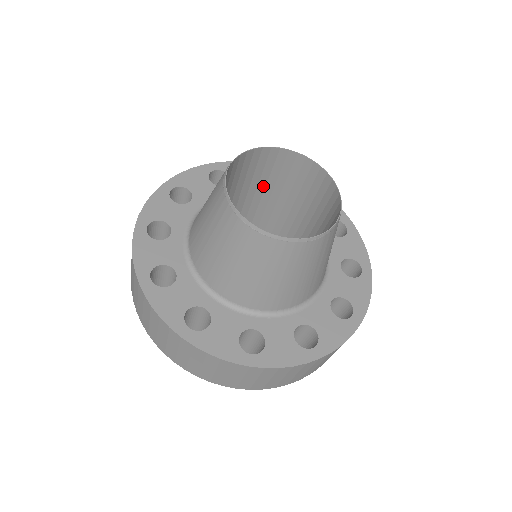
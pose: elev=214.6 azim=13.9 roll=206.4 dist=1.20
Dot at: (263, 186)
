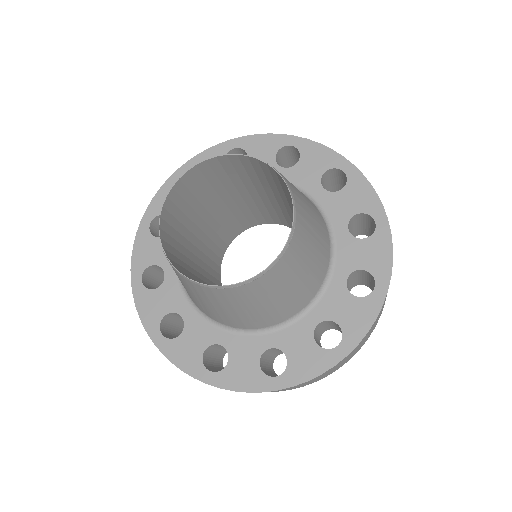
Dot at: (200, 207)
